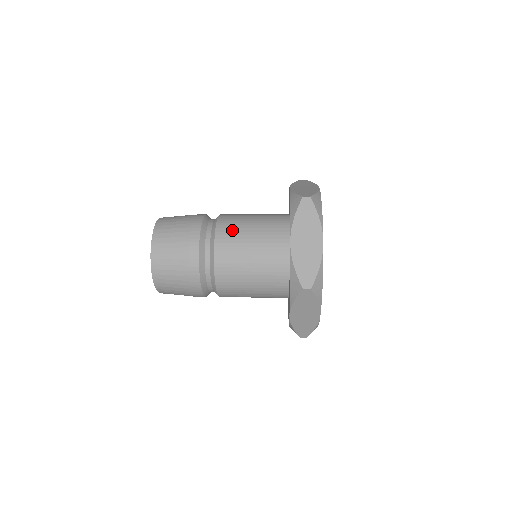
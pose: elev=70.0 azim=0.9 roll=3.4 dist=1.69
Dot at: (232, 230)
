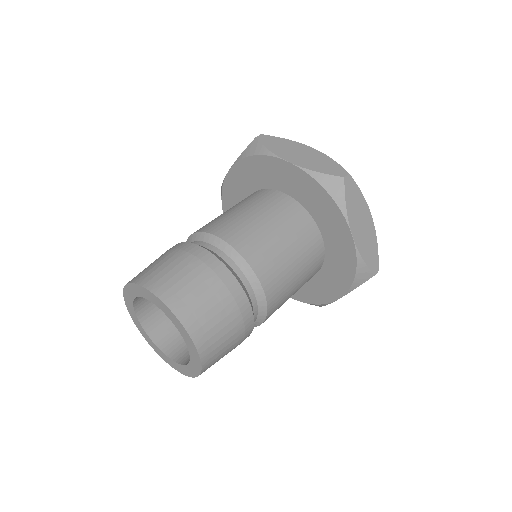
Dot at: (219, 221)
